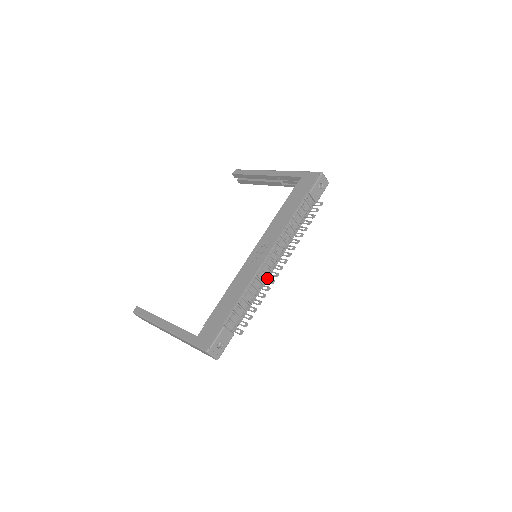
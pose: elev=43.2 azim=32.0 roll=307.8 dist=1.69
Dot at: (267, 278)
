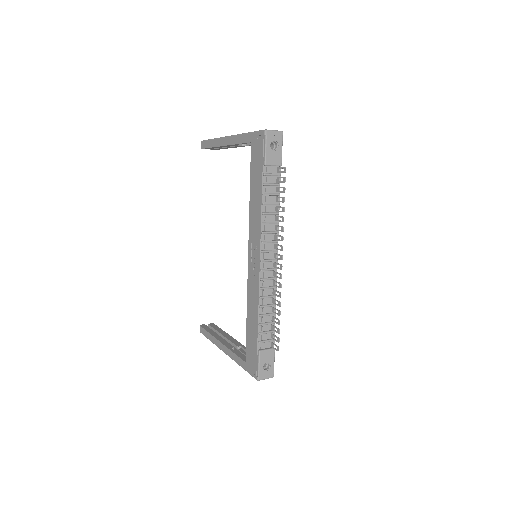
Dot at: (274, 281)
